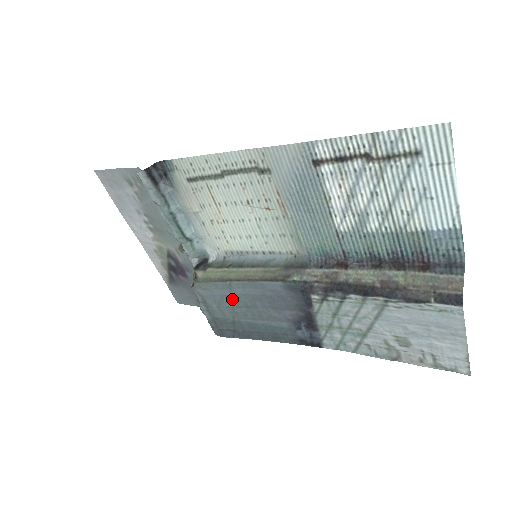
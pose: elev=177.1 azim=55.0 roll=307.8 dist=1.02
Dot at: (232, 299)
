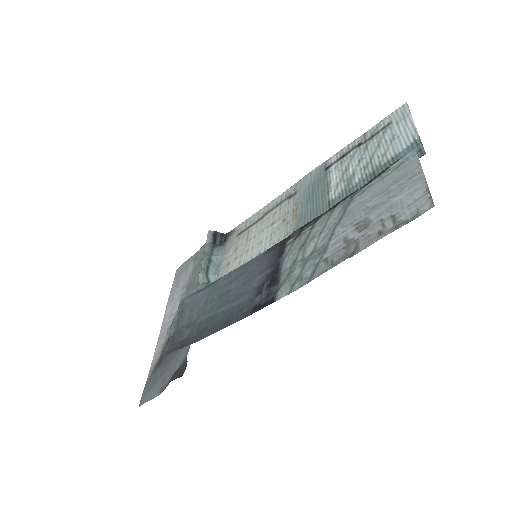
Dot at: (210, 295)
